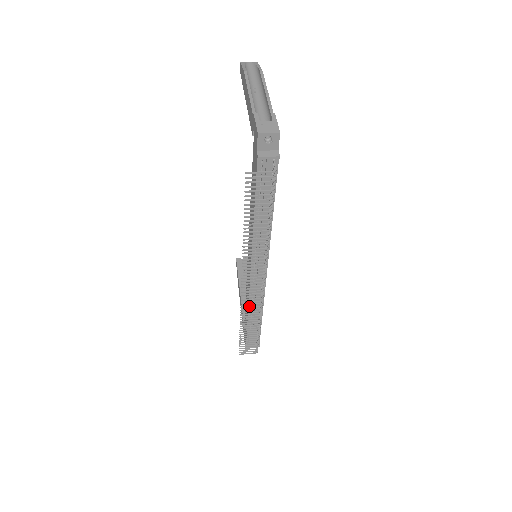
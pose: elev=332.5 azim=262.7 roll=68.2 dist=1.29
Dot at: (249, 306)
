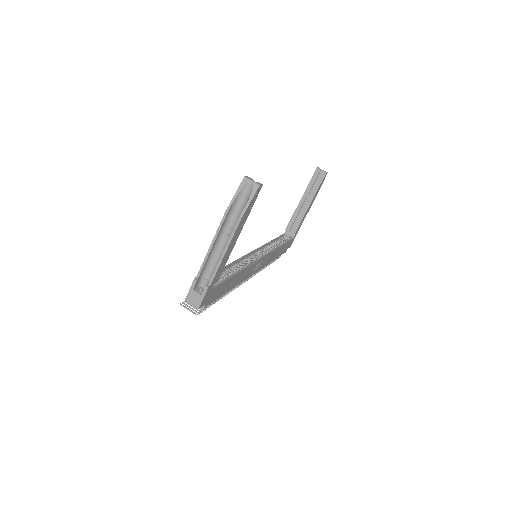
Dot at: occluded
